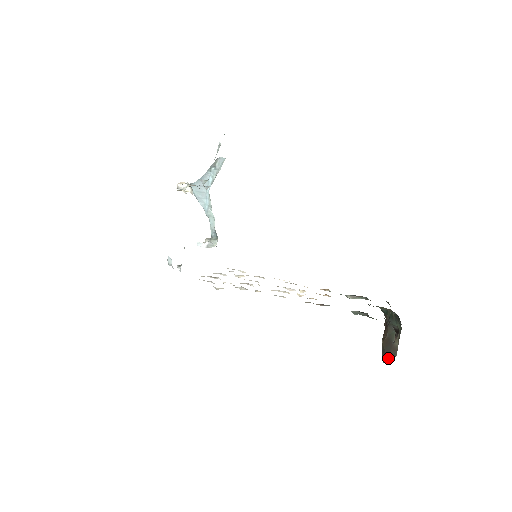
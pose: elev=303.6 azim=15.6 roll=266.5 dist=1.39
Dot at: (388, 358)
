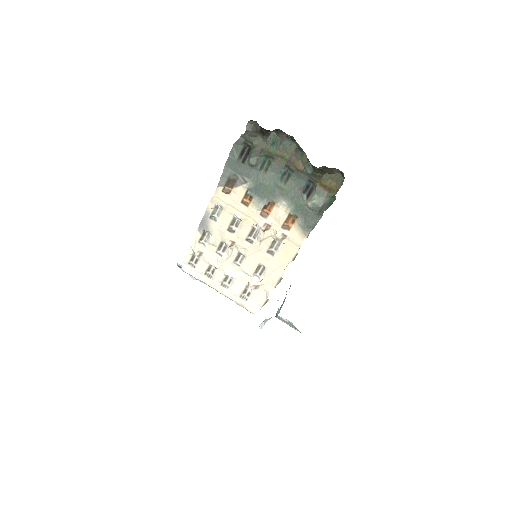
Dot at: occluded
